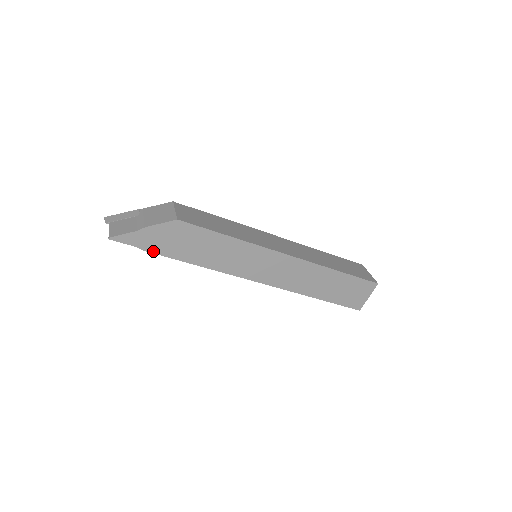
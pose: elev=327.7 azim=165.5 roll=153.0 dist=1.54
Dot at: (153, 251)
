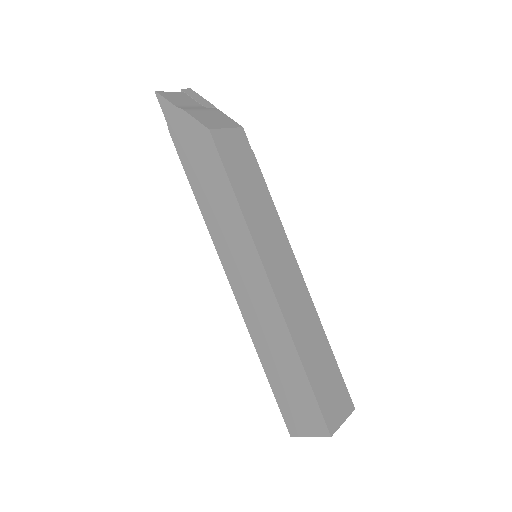
Dot at: (175, 141)
